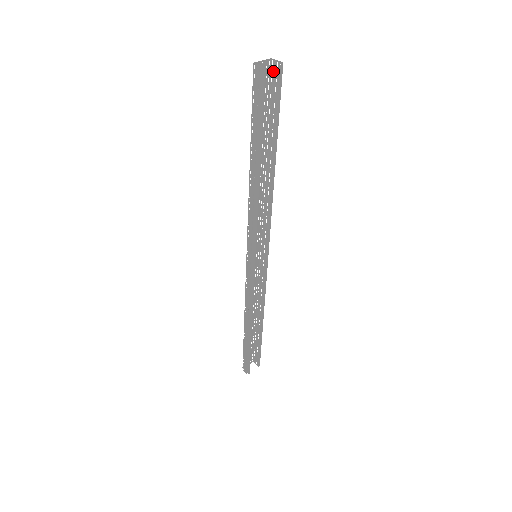
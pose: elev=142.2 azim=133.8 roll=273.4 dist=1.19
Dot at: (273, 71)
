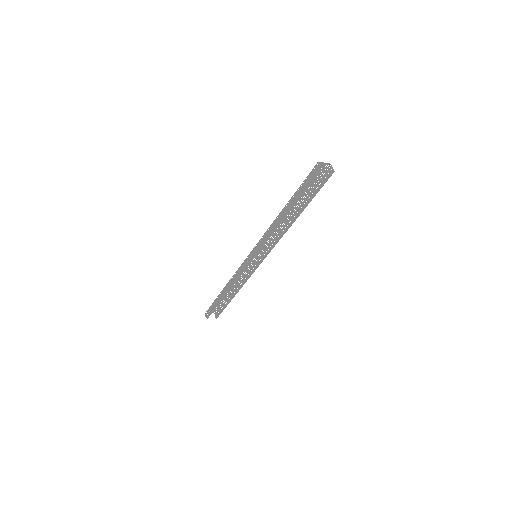
Dot at: (328, 171)
